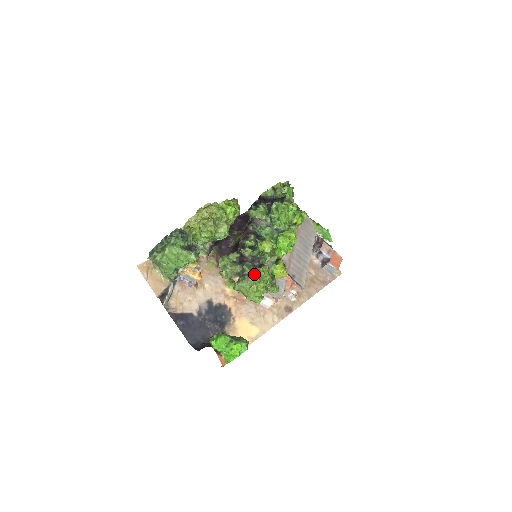
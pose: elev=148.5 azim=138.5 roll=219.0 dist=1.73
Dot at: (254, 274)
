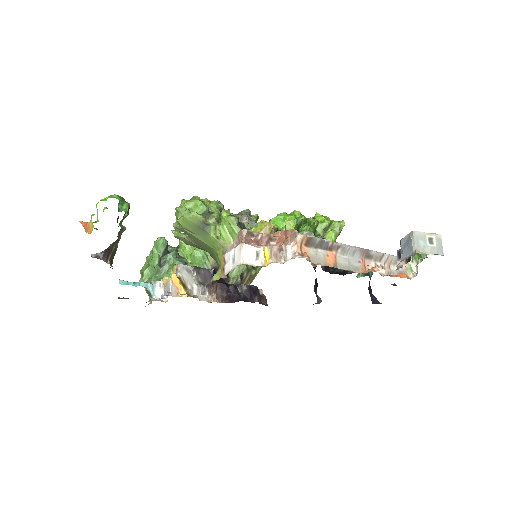
Dot at: occluded
